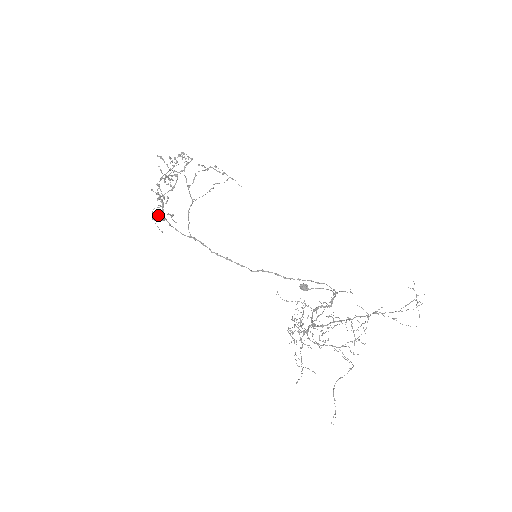
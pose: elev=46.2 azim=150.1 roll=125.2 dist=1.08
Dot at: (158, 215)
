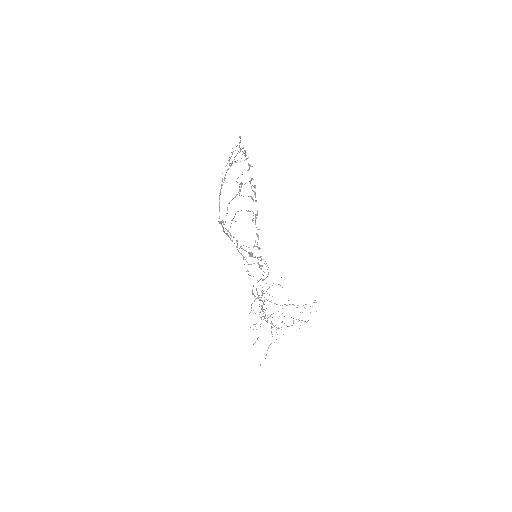
Dot at: (253, 263)
